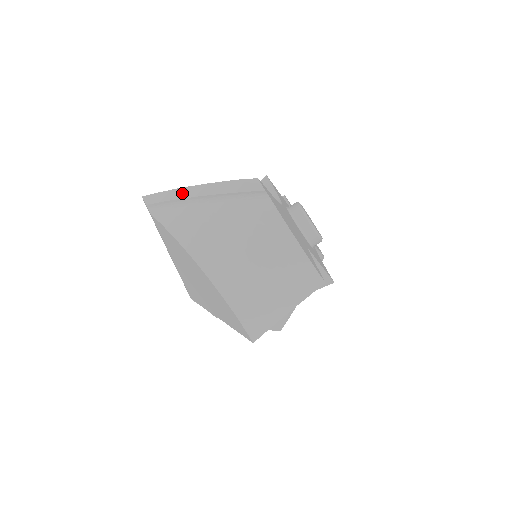
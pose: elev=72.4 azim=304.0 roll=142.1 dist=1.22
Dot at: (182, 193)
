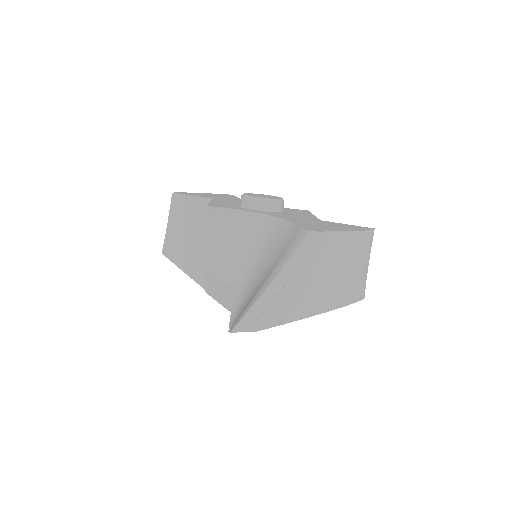
Dot at: (268, 297)
